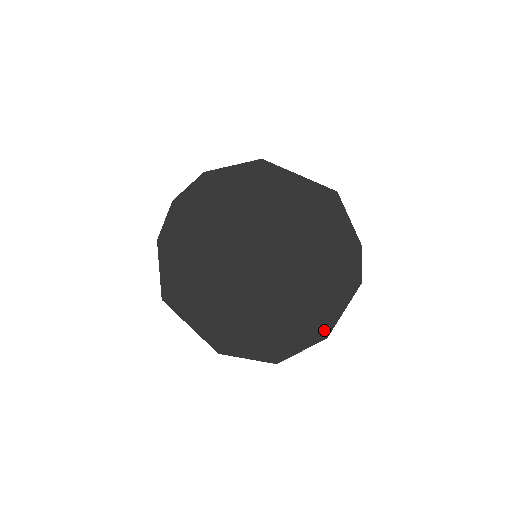
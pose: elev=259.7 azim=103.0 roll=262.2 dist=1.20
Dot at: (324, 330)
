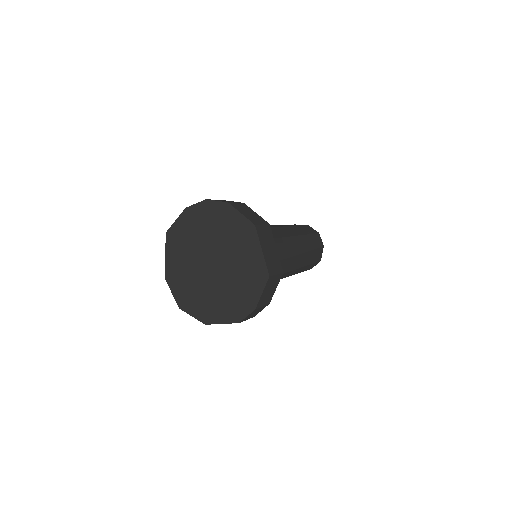
Dot at: (207, 320)
